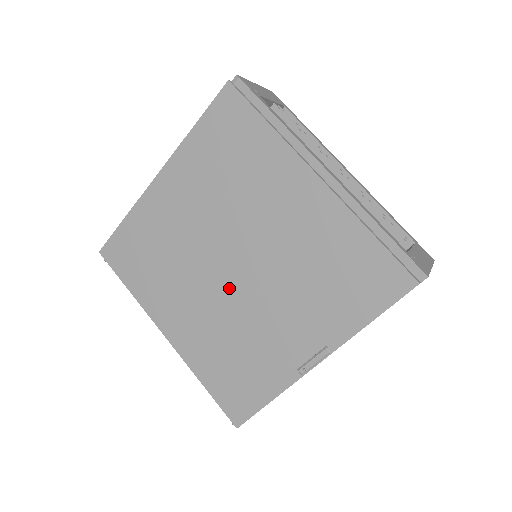
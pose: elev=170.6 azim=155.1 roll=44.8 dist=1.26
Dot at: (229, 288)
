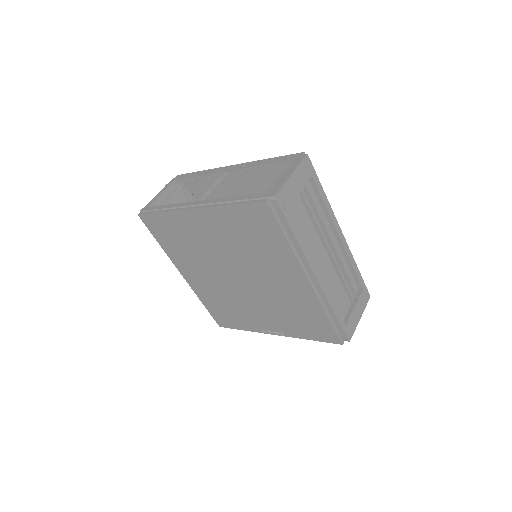
Dot at: (232, 284)
